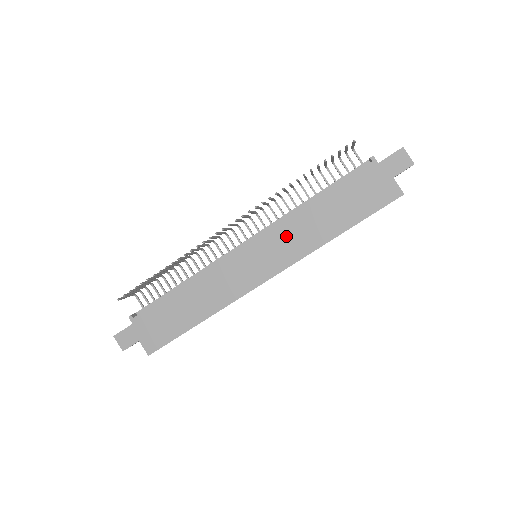
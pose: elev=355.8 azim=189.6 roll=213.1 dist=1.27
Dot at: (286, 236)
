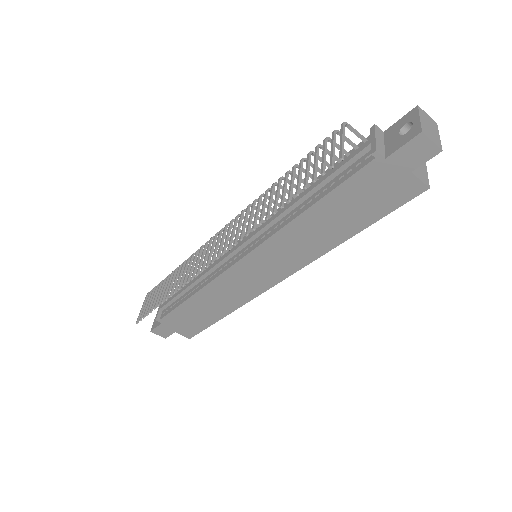
Dot at: (283, 248)
